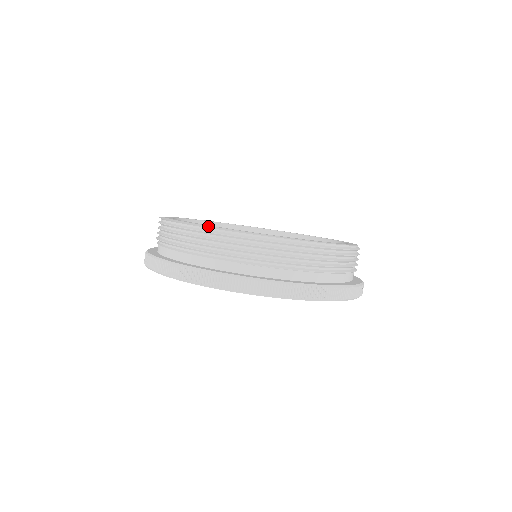
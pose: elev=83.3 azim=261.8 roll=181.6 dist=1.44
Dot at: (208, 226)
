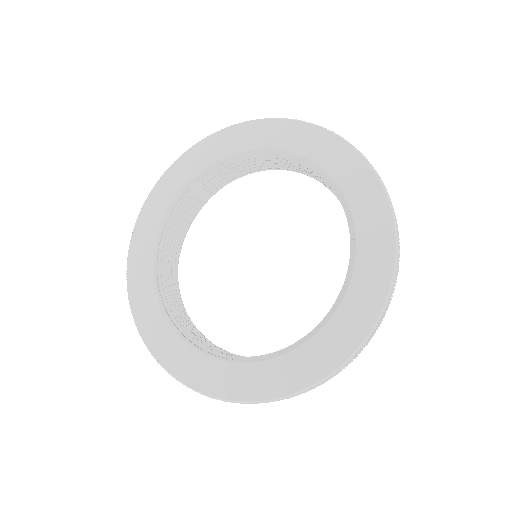
Dot at: occluded
